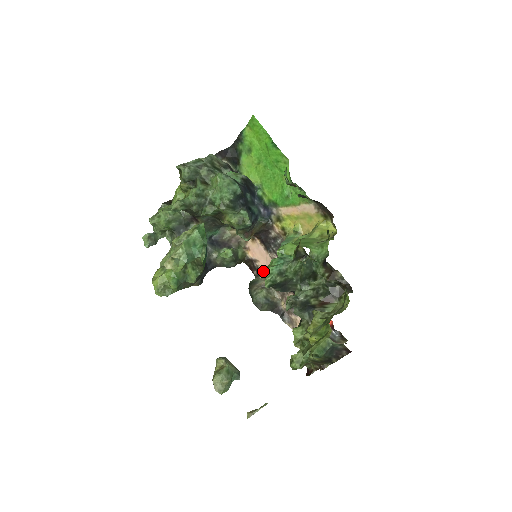
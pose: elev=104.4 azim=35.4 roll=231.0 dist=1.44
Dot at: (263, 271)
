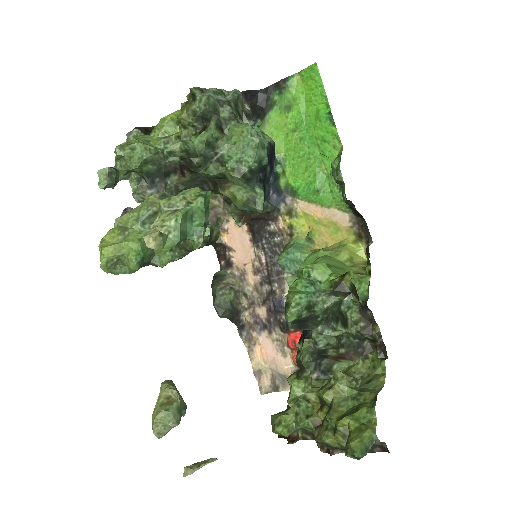
Dot at: (235, 265)
